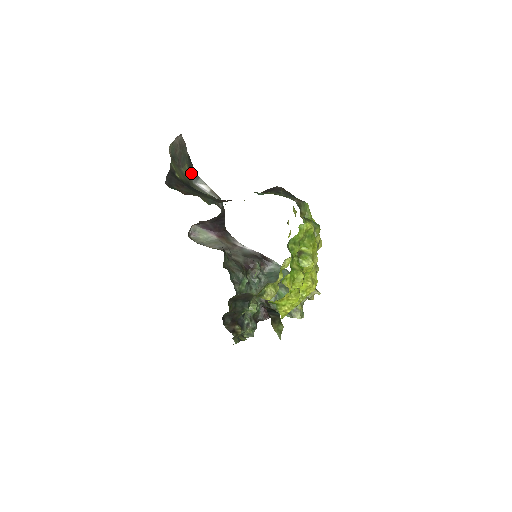
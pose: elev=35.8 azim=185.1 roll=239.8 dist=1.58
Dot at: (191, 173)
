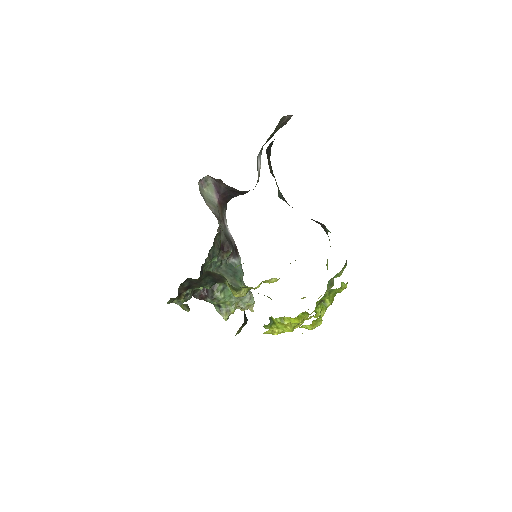
Dot at: occluded
